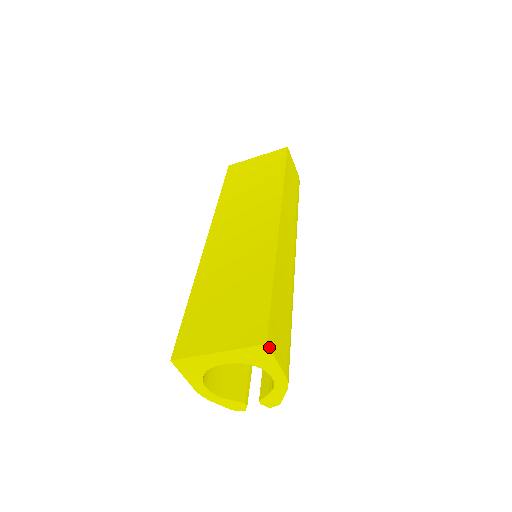
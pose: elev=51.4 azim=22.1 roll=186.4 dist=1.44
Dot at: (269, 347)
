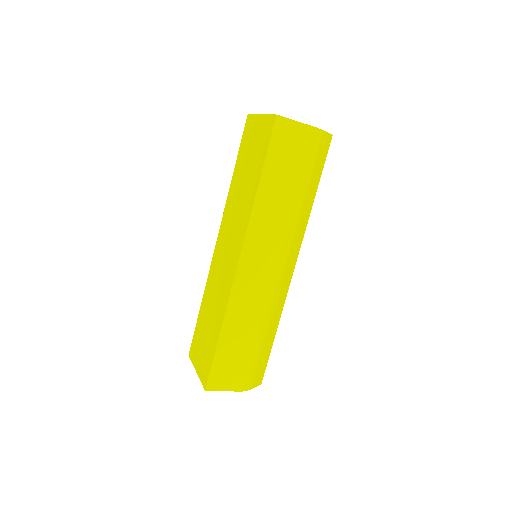
Dot at: (209, 390)
